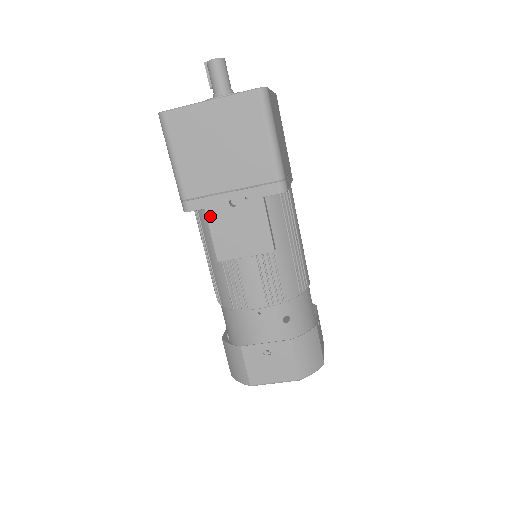
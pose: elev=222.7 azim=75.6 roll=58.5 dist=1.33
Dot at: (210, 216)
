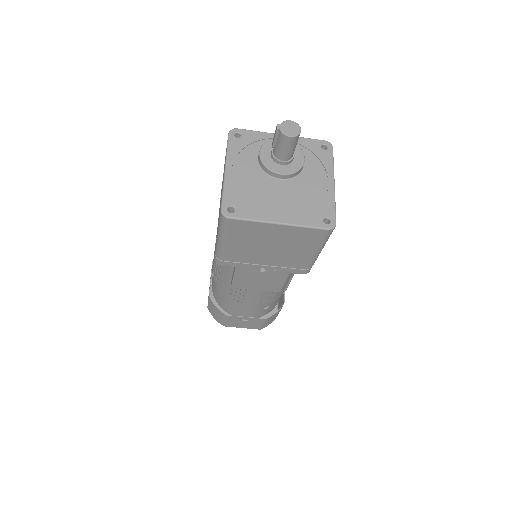
Dot at: (238, 271)
